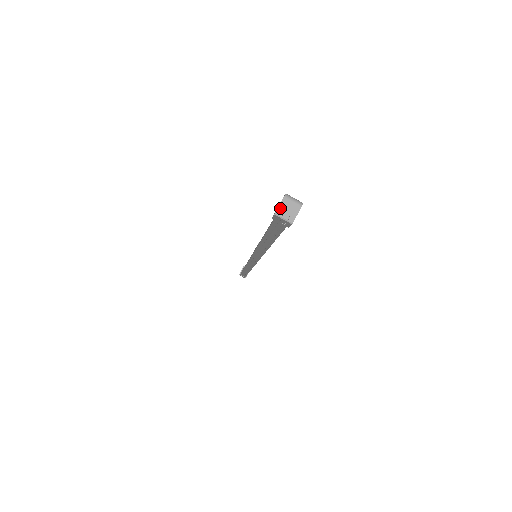
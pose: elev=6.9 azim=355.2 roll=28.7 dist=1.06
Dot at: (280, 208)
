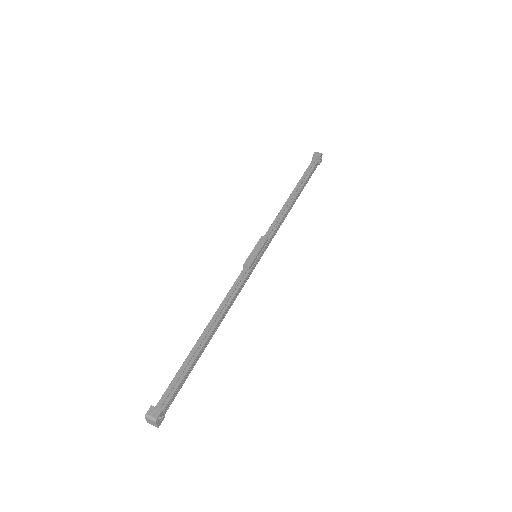
Dot at: (148, 421)
